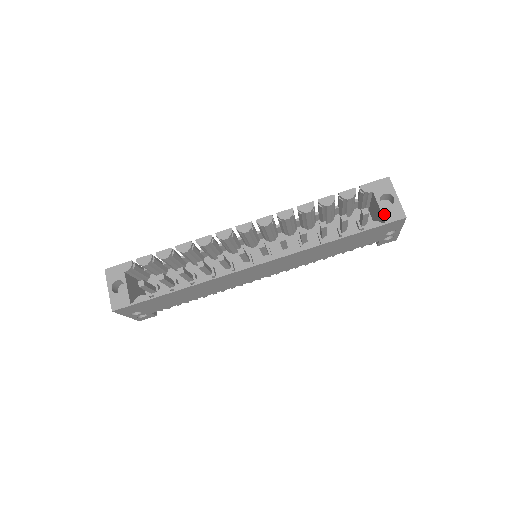
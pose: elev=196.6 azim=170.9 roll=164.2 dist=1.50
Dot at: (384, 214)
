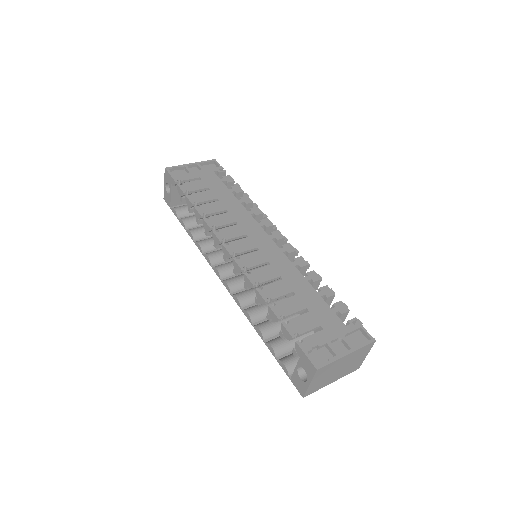
Dot at: (294, 375)
